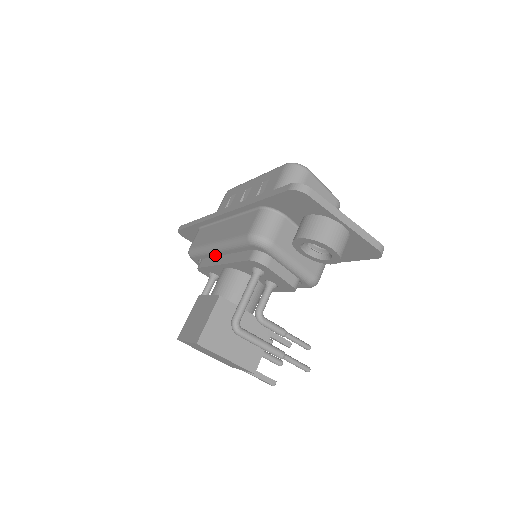
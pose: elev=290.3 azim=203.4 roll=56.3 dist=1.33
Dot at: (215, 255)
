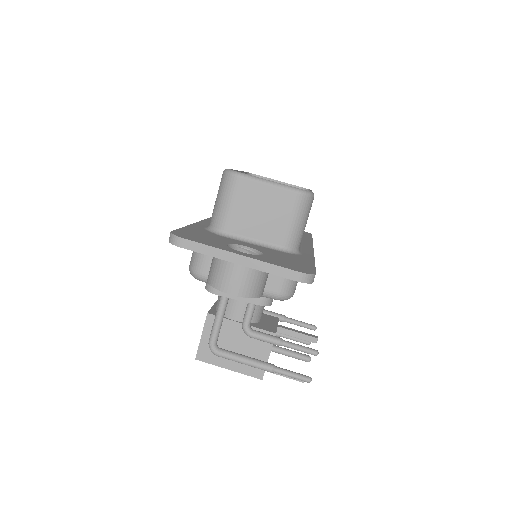
Dot at: occluded
